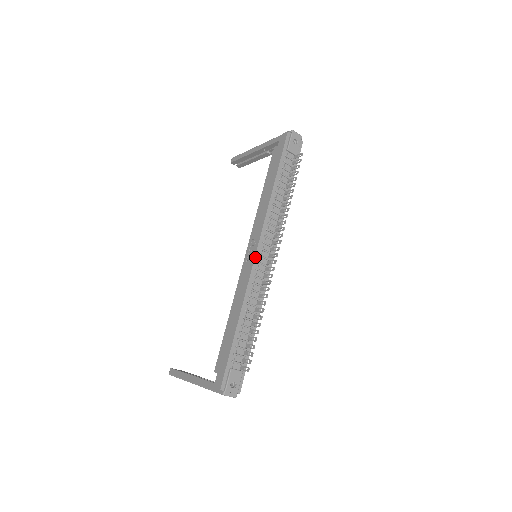
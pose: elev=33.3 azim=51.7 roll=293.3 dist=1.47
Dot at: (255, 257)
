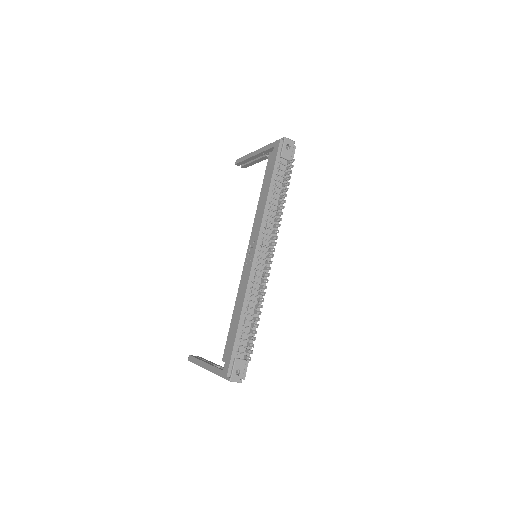
Dot at: (253, 258)
